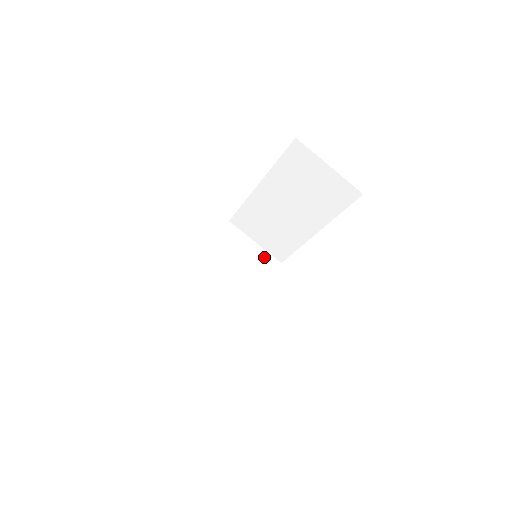
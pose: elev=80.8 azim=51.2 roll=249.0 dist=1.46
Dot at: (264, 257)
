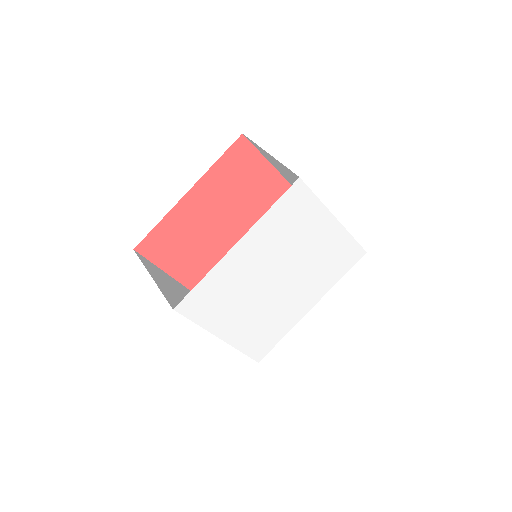
Dot at: occluded
